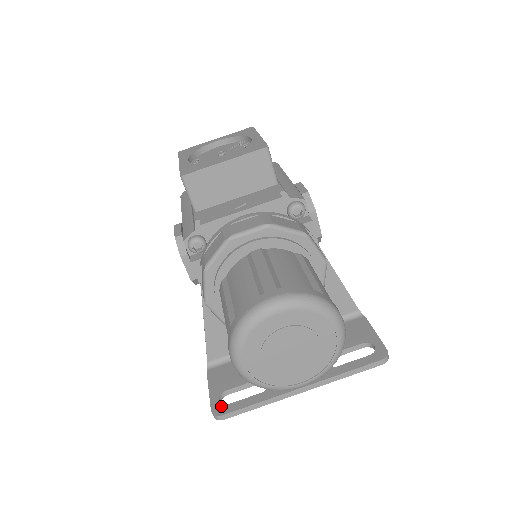
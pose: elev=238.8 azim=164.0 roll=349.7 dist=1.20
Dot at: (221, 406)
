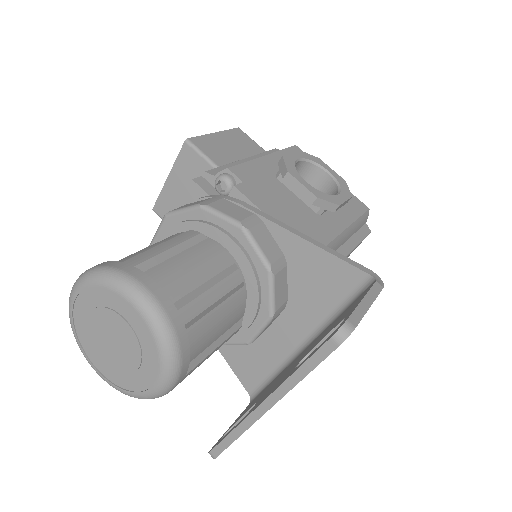
Dot at: (218, 441)
